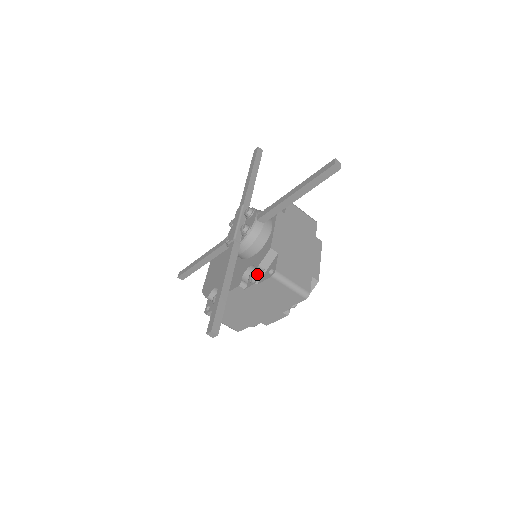
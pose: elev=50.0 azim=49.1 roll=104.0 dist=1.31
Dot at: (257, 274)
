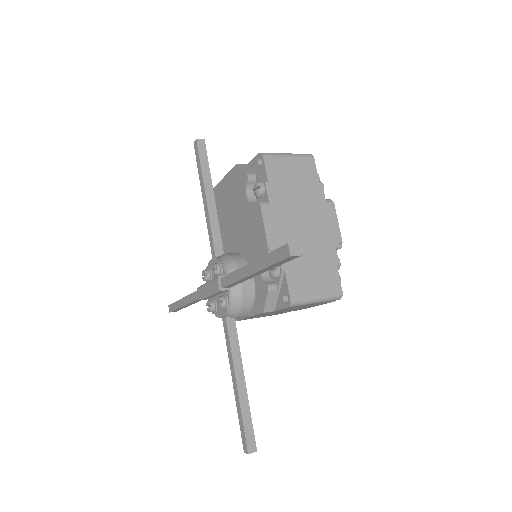
Dot at: occluded
